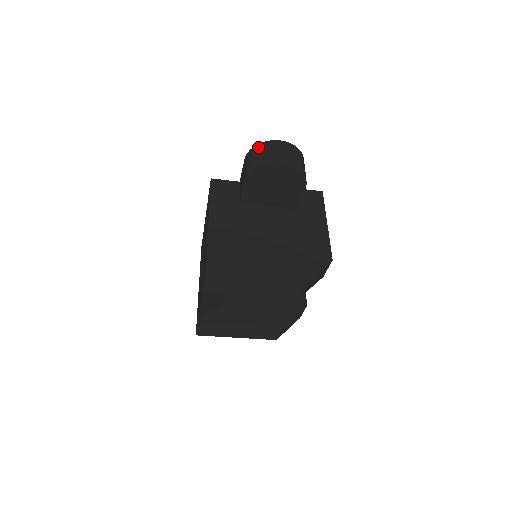
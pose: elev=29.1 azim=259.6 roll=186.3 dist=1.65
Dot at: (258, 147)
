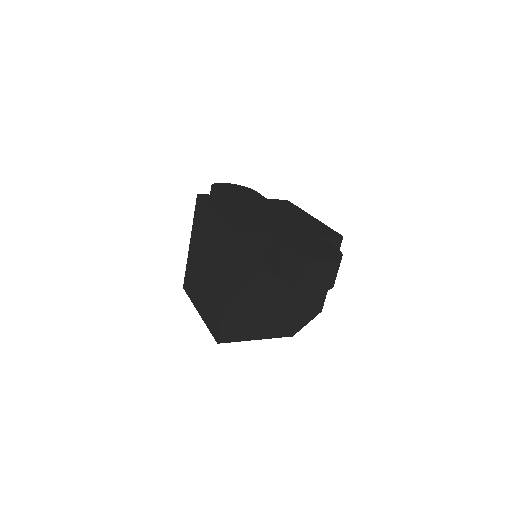
Dot at: (303, 262)
